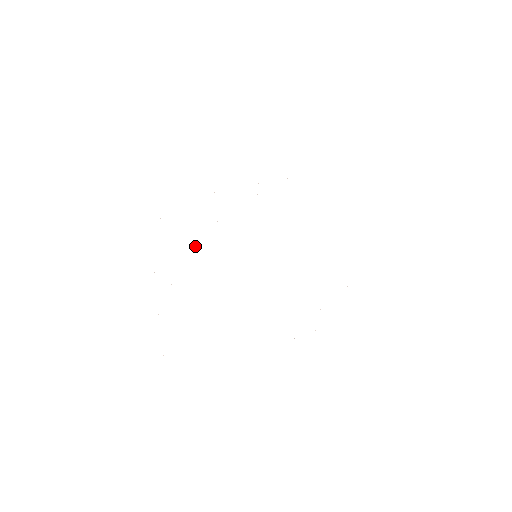
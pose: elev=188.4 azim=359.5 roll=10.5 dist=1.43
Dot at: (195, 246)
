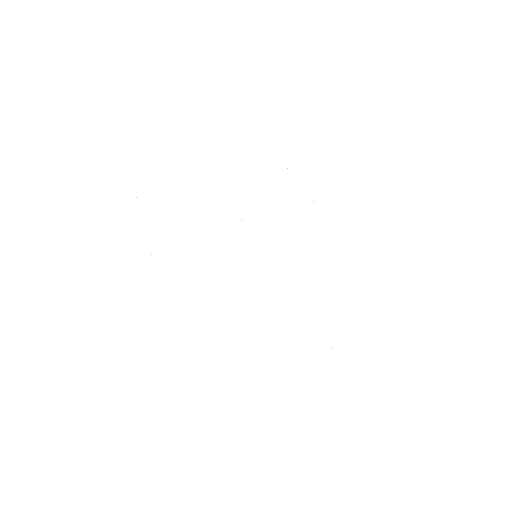
Dot at: occluded
